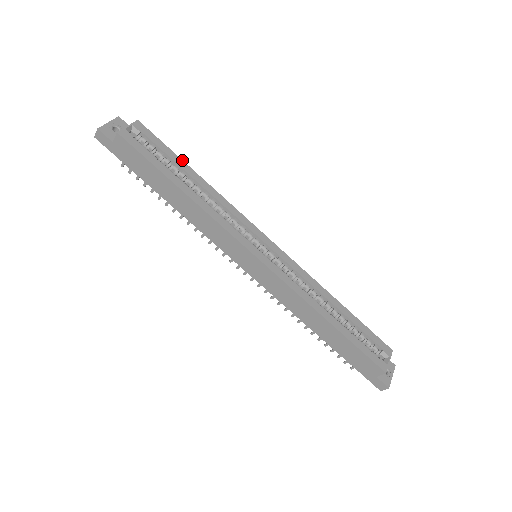
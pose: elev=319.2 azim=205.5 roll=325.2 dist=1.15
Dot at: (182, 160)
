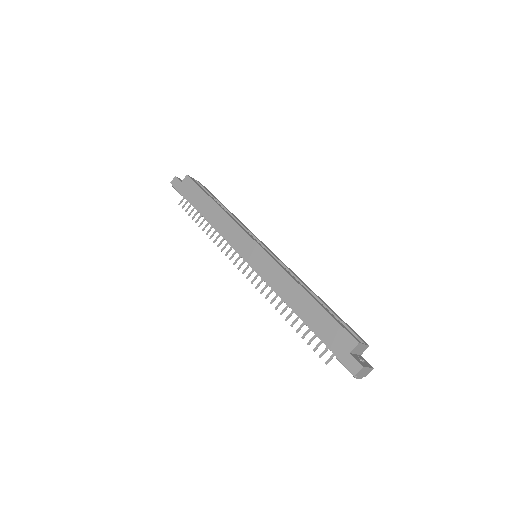
Dot at: occluded
